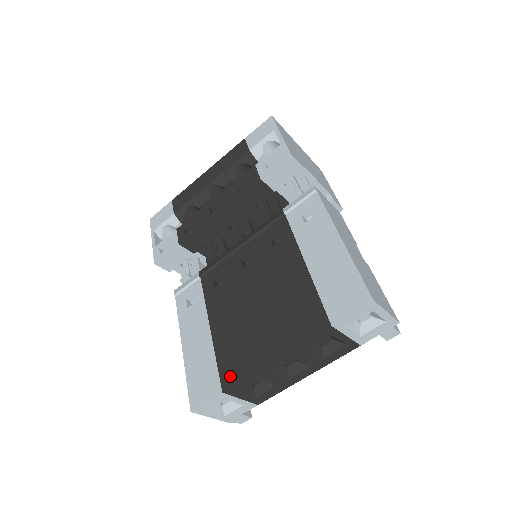
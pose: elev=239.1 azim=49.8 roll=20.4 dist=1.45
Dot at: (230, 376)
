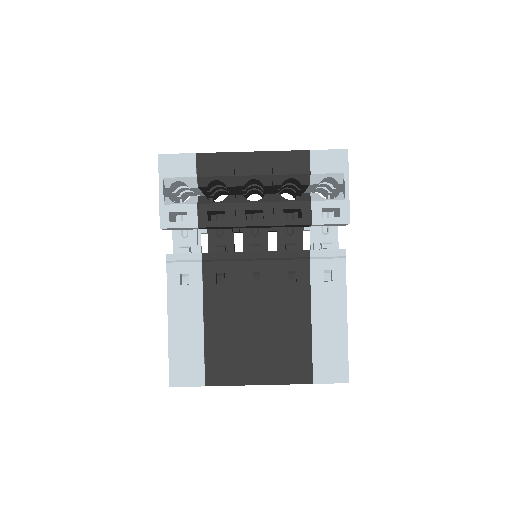
Dot at: (216, 377)
